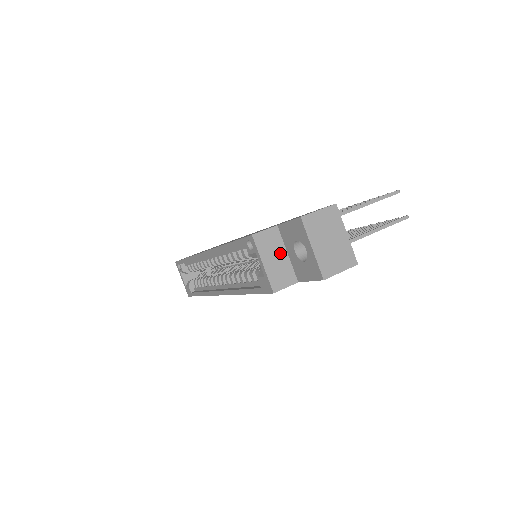
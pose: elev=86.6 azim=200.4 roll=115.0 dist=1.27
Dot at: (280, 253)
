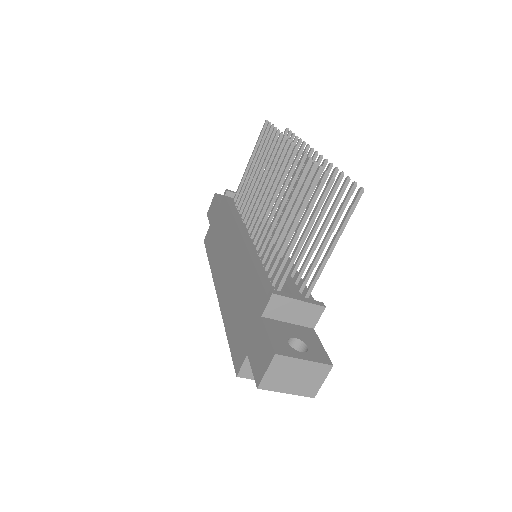
Dot at: occluded
